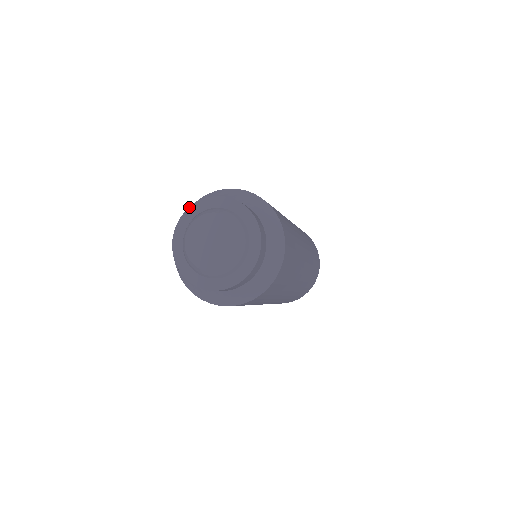
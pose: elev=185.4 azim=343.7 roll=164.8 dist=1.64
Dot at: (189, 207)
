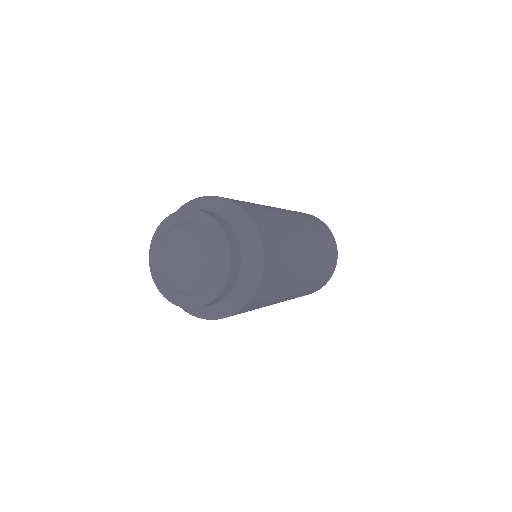
Dot at: (151, 241)
